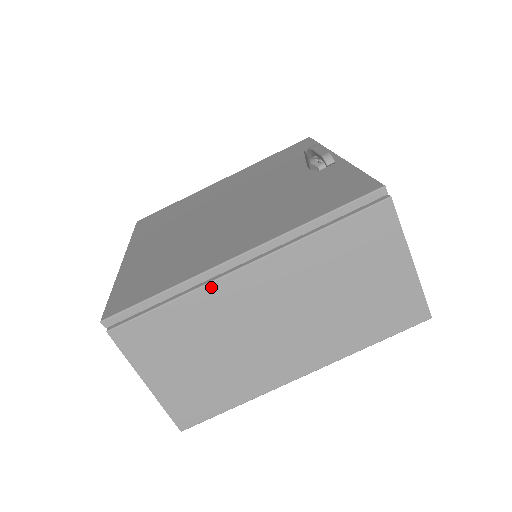
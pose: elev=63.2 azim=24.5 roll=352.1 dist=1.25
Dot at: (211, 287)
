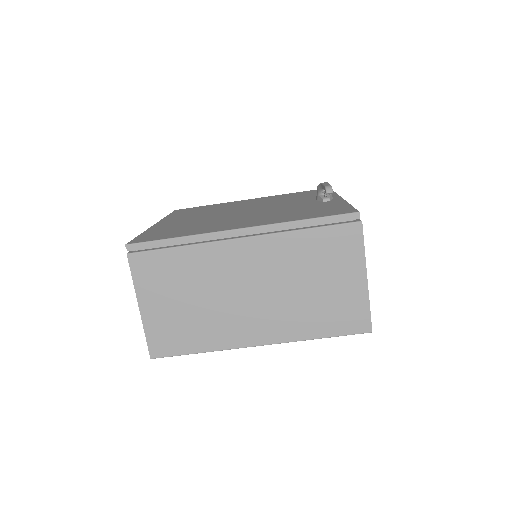
Dot at: (212, 246)
